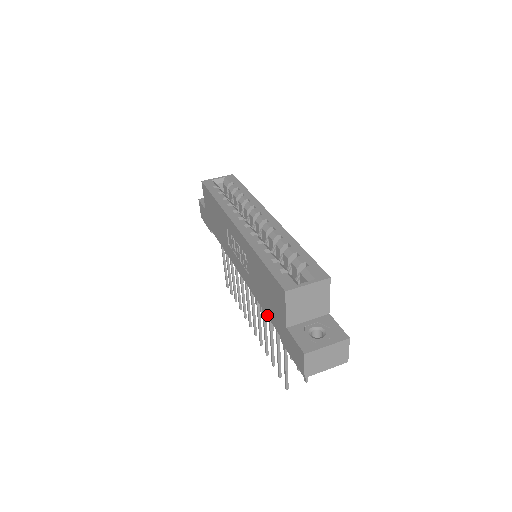
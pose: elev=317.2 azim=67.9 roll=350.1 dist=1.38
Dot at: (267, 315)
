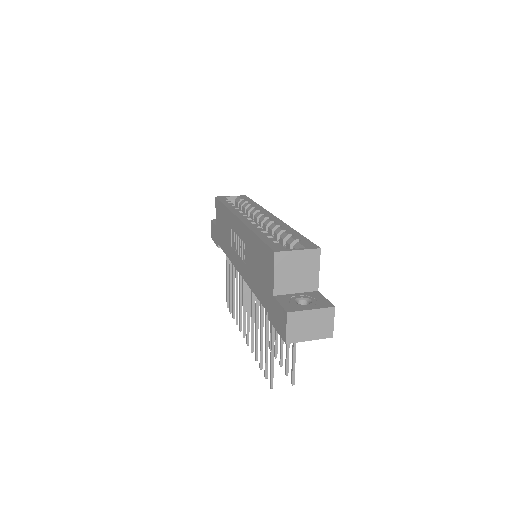
Dot at: (258, 297)
